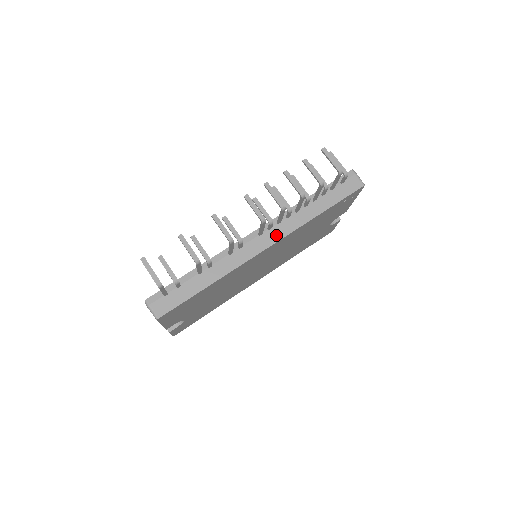
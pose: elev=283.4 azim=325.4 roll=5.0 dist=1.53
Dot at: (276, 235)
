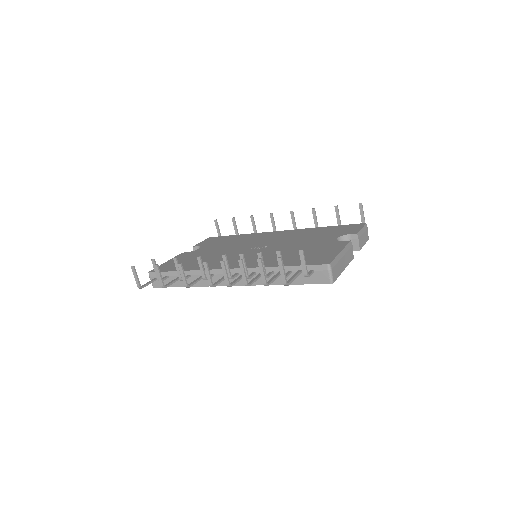
Dot at: (241, 281)
